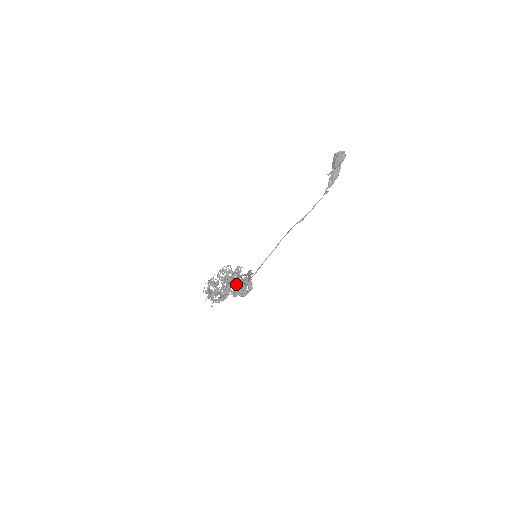
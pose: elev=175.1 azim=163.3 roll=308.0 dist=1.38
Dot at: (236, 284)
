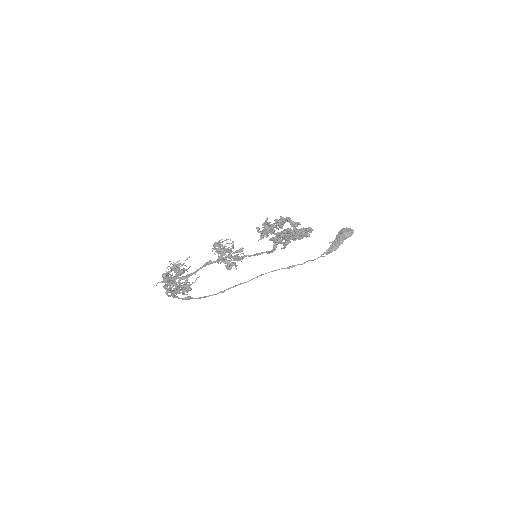
Dot at: (228, 267)
